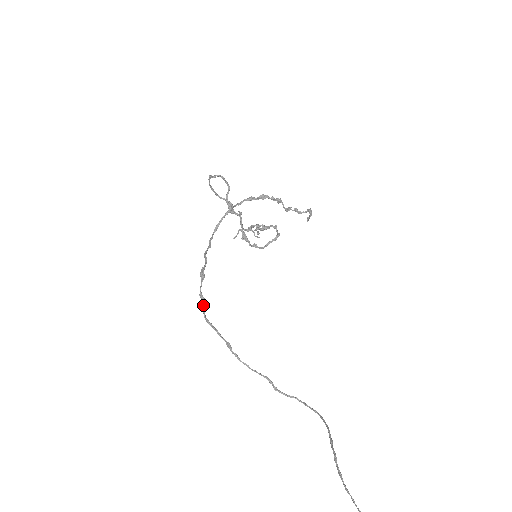
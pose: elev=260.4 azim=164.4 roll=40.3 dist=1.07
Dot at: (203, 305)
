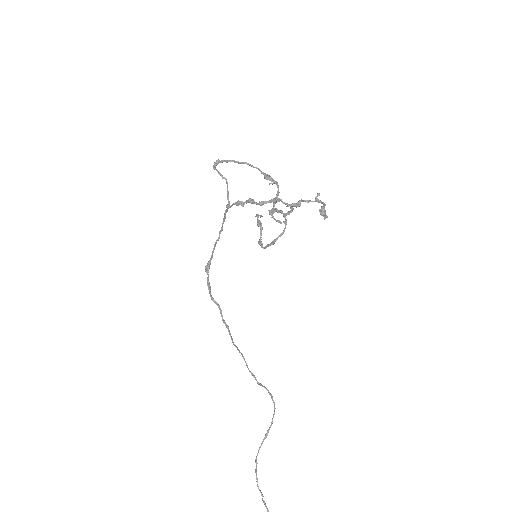
Dot at: (209, 292)
